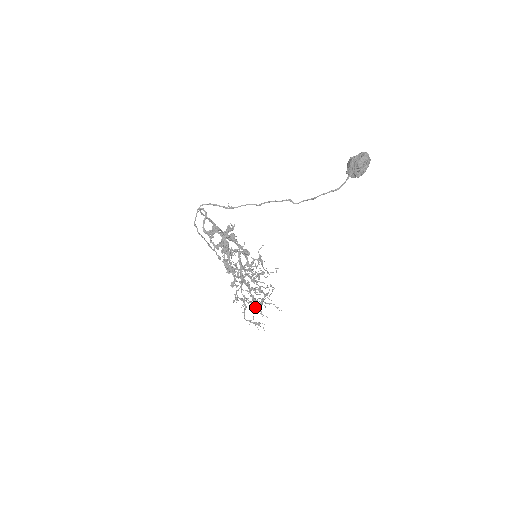
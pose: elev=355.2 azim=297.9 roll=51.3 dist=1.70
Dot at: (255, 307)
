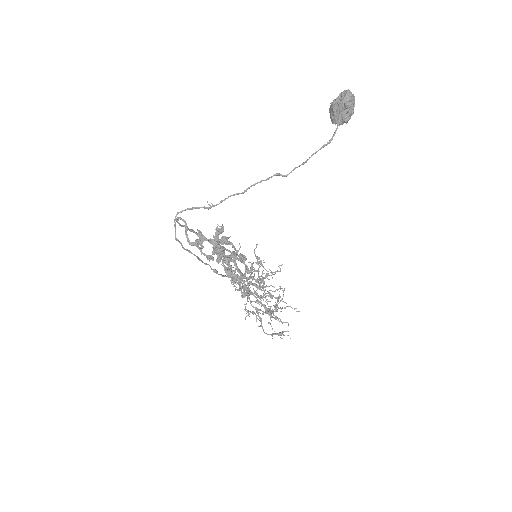
Dot at: (271, 316)
